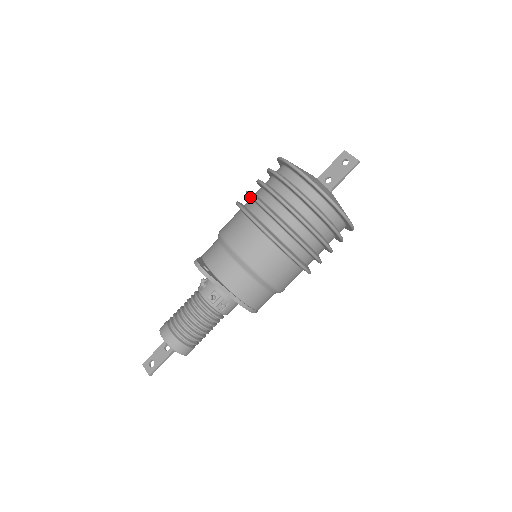
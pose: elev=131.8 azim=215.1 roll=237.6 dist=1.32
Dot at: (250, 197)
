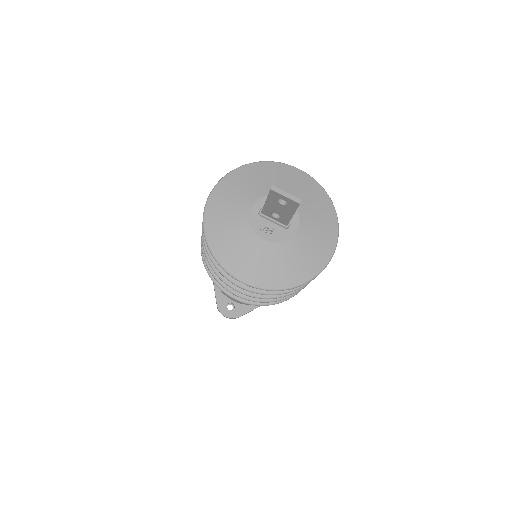
Dot at: occluded
